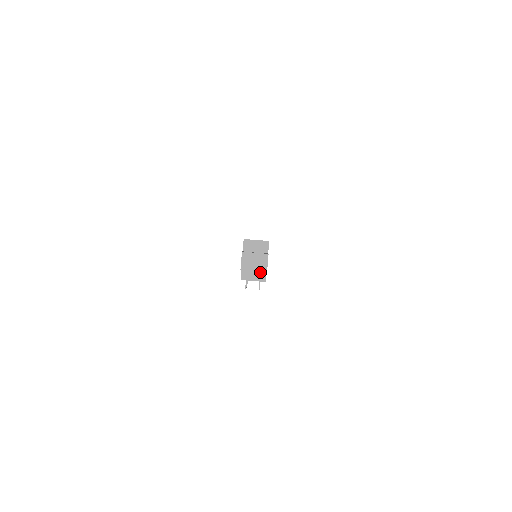
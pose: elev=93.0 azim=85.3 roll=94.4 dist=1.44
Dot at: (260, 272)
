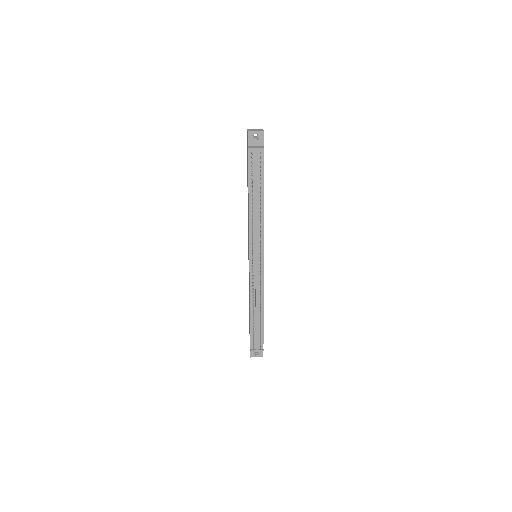
Dot at: (260, 146)
